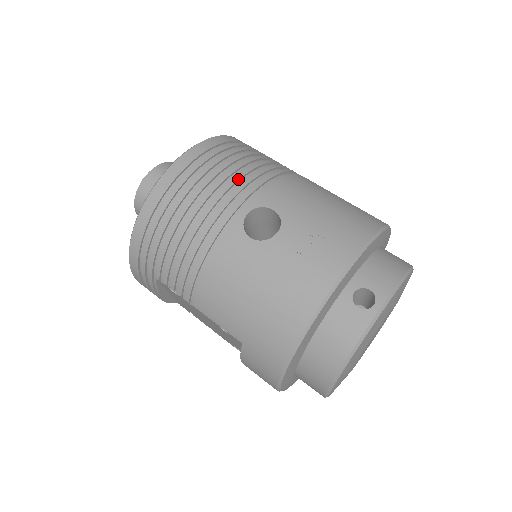
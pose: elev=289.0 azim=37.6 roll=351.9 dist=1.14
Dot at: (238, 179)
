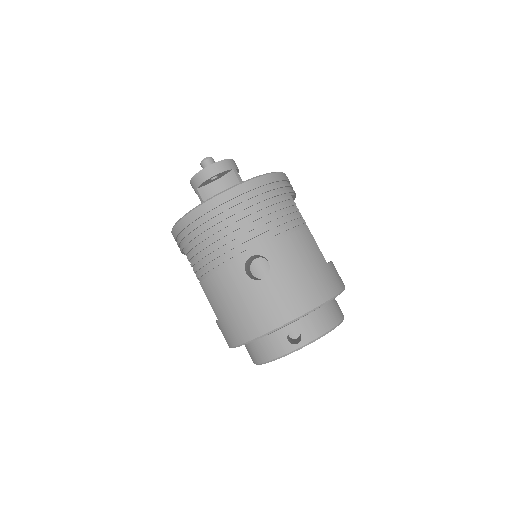
Dot at: (258, 227)
